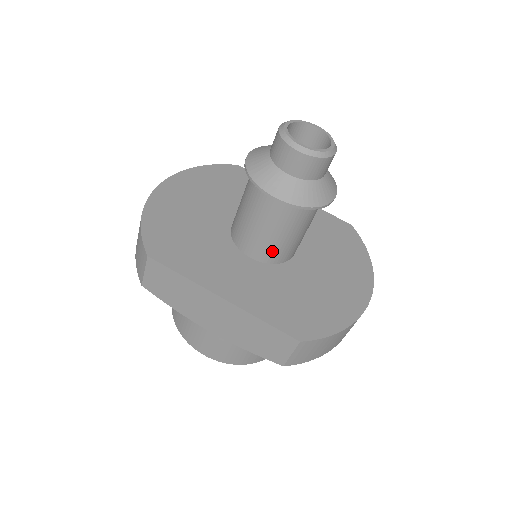
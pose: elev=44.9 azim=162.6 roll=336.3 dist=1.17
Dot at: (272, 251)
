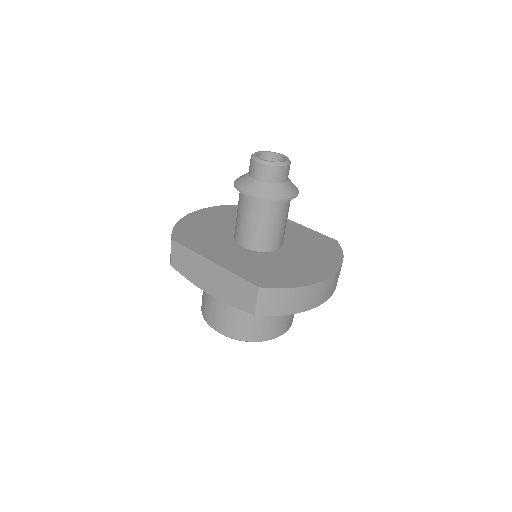
Dot at: (255, 240)
